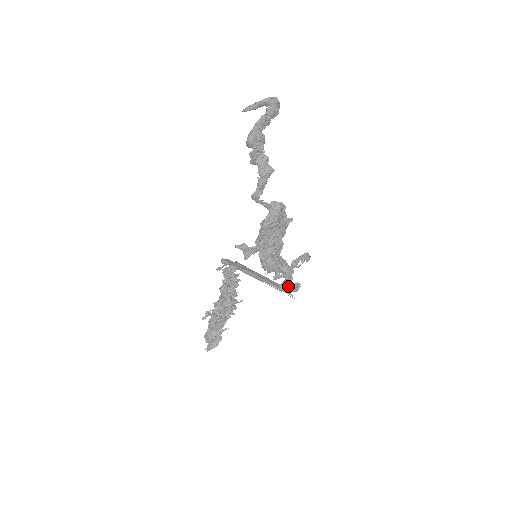
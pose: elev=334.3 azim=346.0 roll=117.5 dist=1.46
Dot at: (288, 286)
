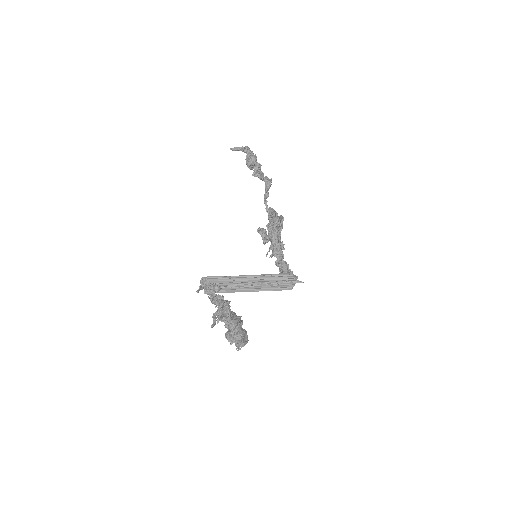
Dot at: (295, 275)
